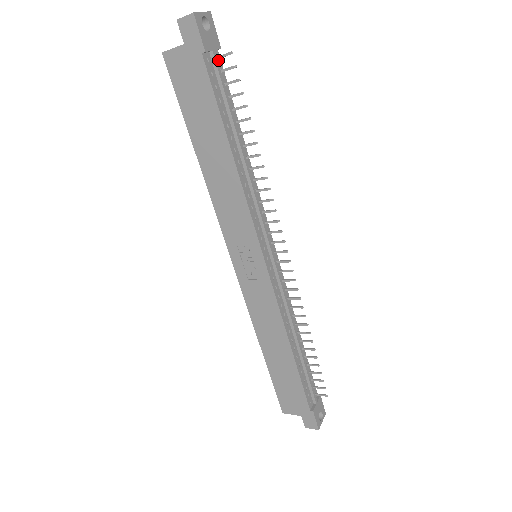
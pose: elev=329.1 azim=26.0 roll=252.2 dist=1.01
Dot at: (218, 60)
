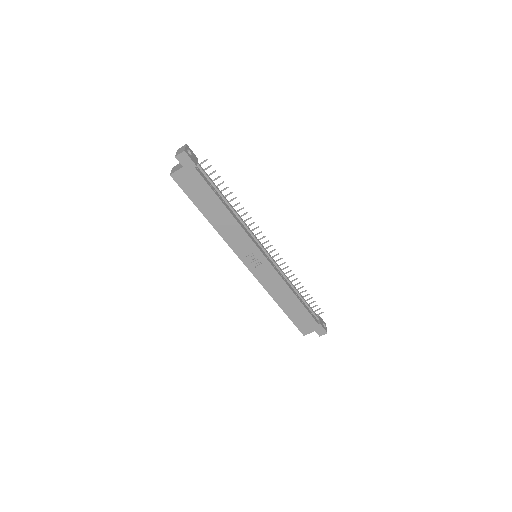
Dot at: occluded
